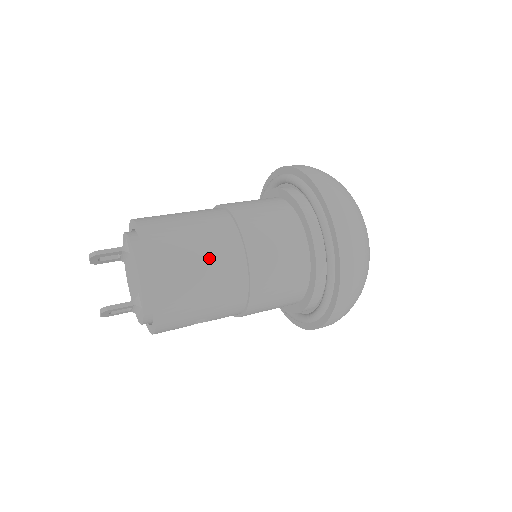
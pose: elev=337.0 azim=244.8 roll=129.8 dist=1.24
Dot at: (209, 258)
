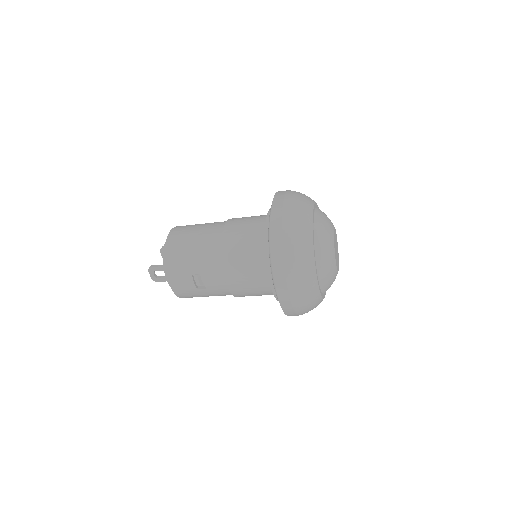
Dot at: (201, 232)
